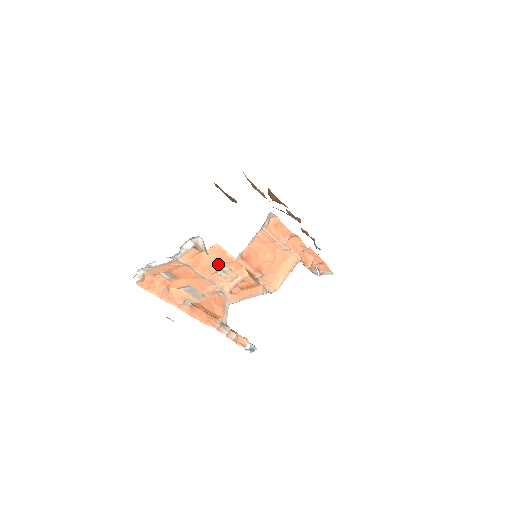
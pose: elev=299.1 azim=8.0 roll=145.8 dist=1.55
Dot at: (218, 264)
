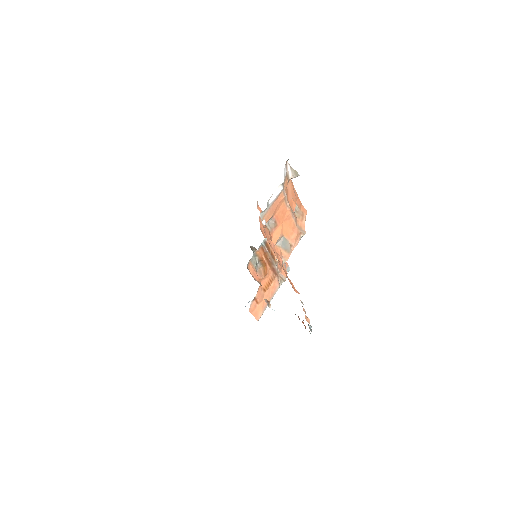
Dot at: (294, 200)
